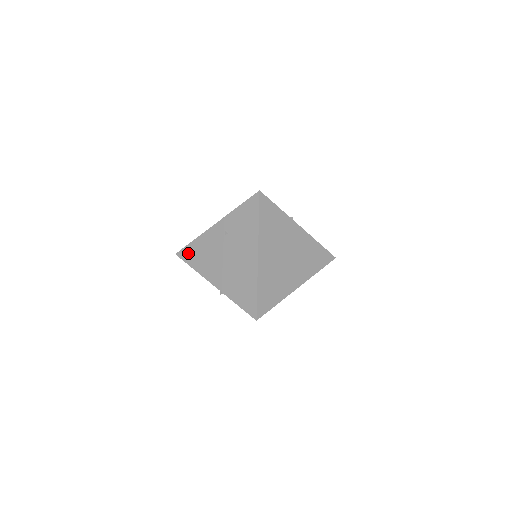
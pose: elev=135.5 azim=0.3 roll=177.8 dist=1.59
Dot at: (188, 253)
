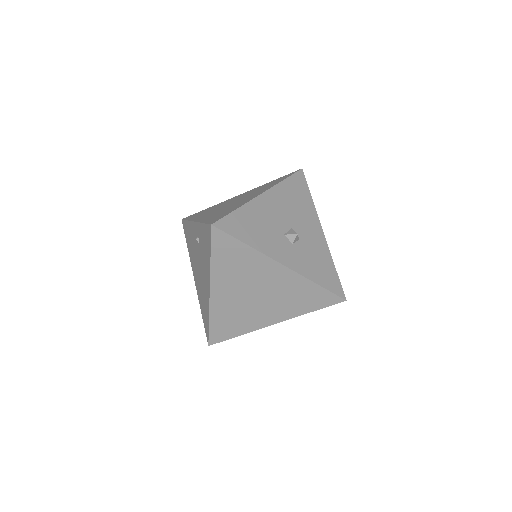
Dot at: (185, 229)
